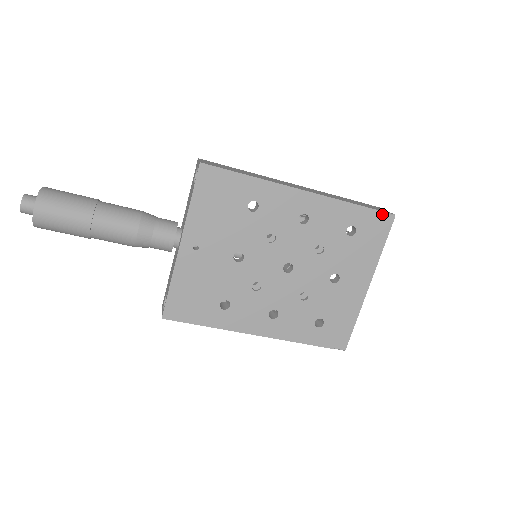
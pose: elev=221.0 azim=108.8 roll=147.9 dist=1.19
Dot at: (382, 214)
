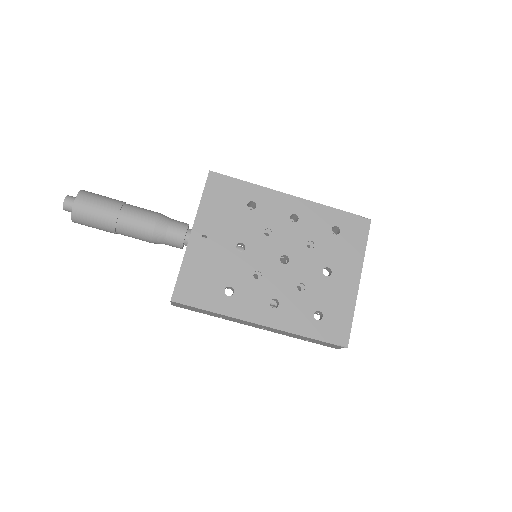
Dot at: (360, 218)
